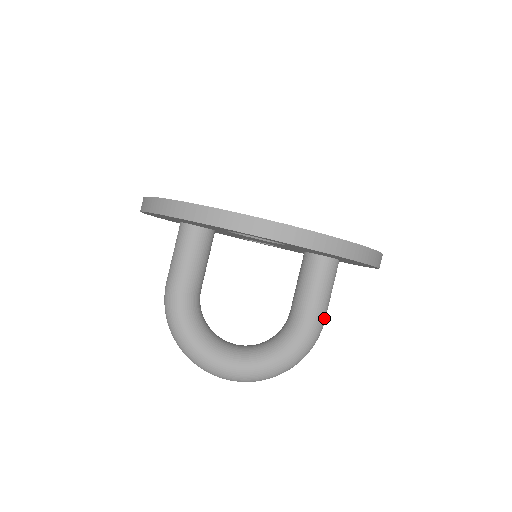
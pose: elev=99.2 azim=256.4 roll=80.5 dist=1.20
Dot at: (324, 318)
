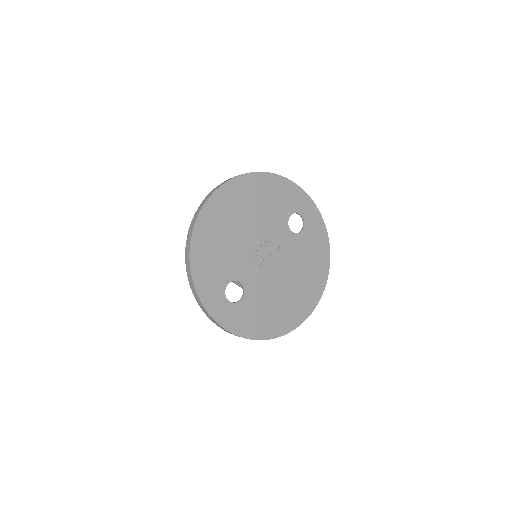
Dot at: occluded
